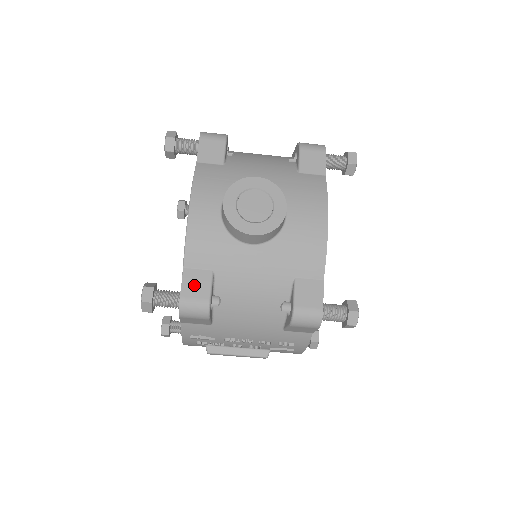
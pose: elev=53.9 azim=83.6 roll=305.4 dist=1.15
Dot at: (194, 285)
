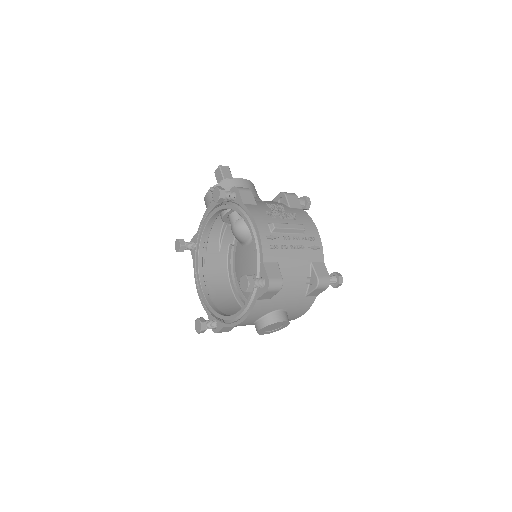
Dot at: (226, 330)
